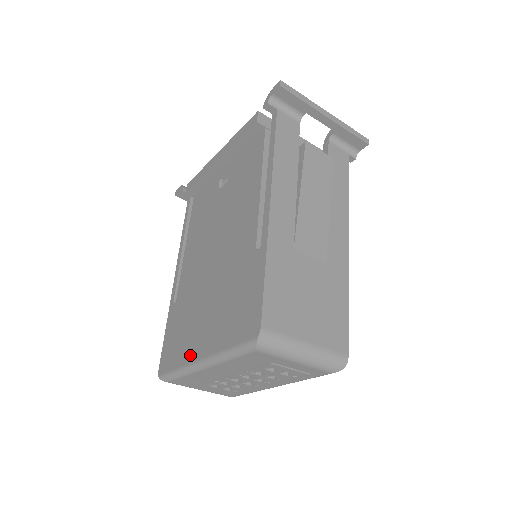
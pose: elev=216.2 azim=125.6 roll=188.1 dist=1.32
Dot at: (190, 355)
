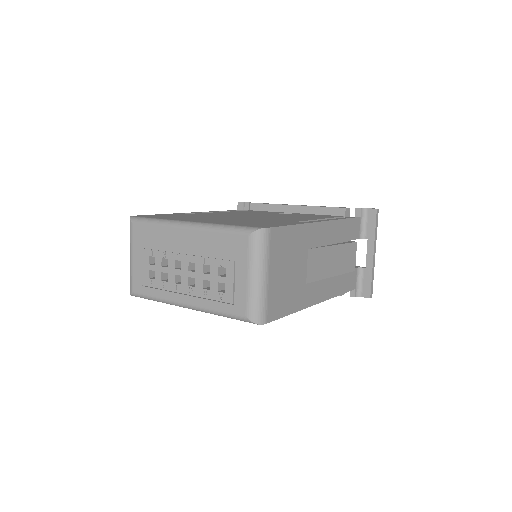
Dot at: (180, 219)
